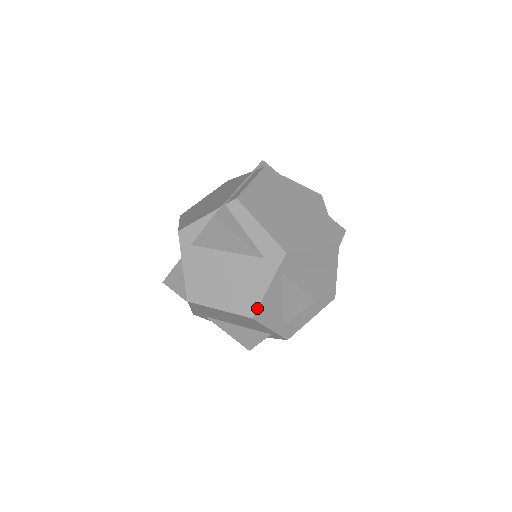
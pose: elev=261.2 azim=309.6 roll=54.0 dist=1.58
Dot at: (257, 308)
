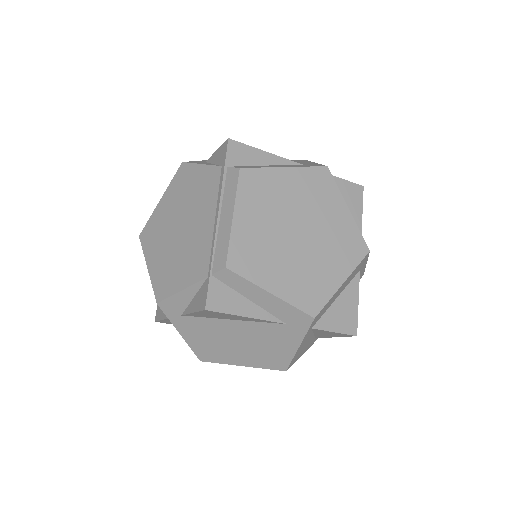
Dot at: (289, 364)
